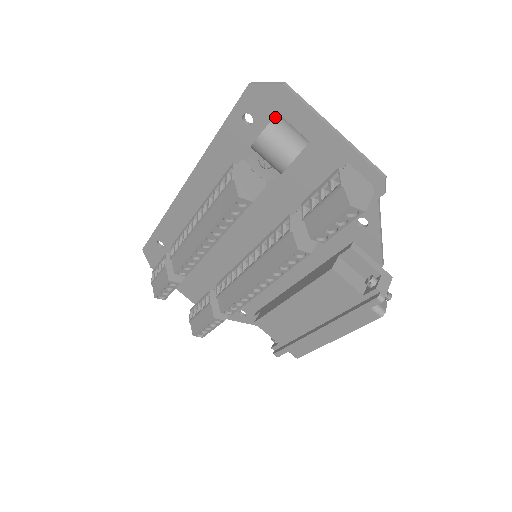
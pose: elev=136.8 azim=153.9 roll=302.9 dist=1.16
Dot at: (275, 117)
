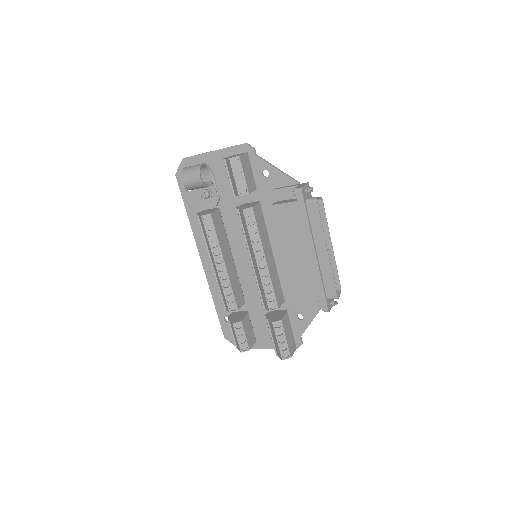
Dot at: (184, 168)
